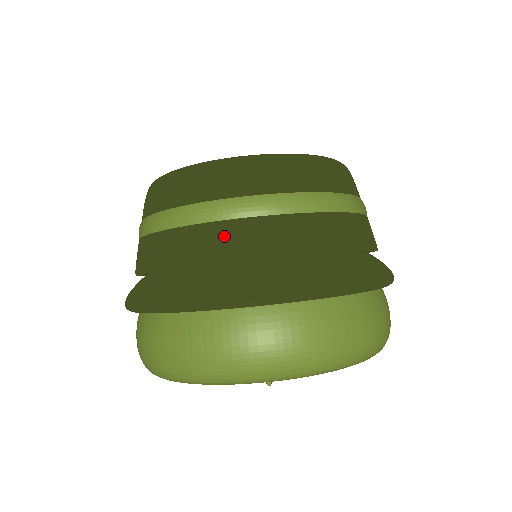
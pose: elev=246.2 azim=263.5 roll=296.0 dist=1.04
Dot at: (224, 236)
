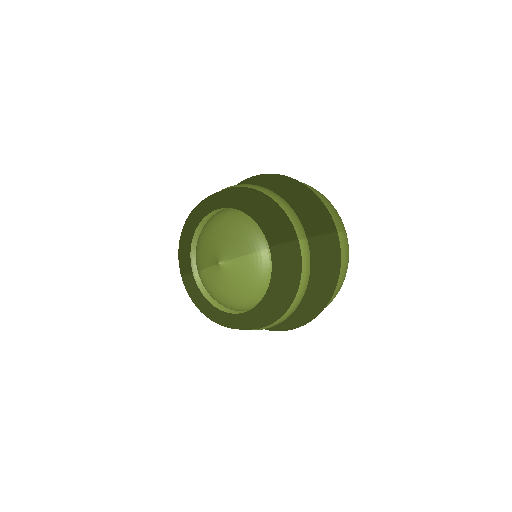
Dot at: occluded
